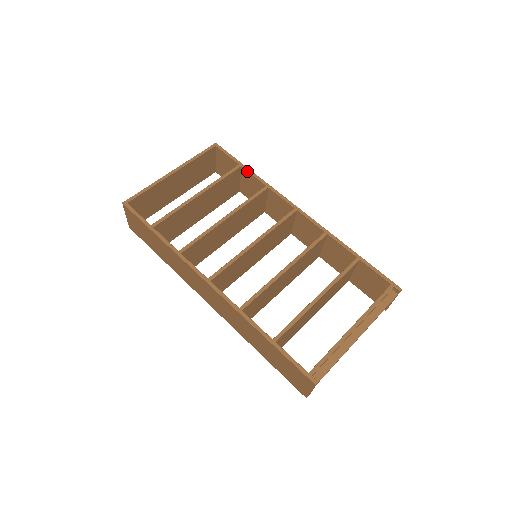
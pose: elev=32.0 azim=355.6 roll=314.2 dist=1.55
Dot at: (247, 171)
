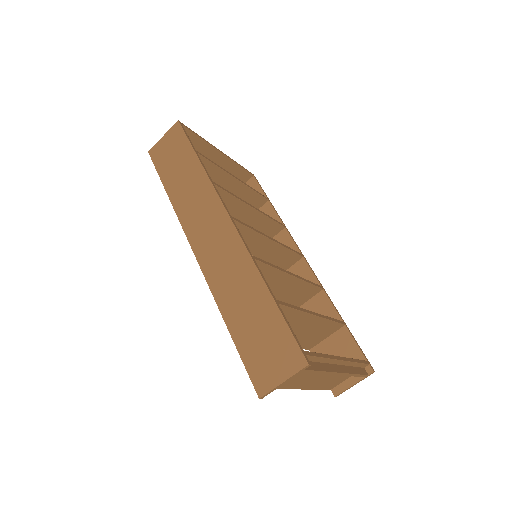
Dot at: (272, 206)
